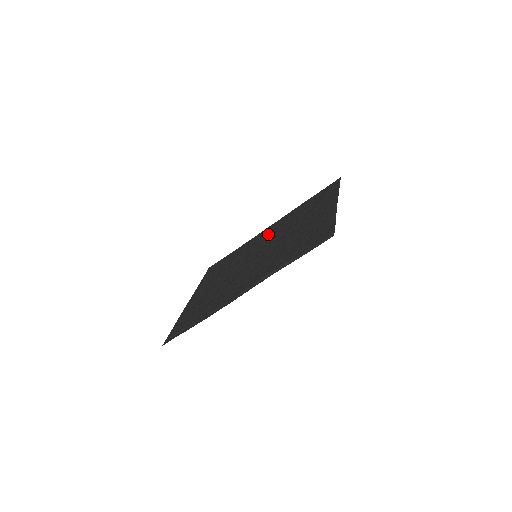
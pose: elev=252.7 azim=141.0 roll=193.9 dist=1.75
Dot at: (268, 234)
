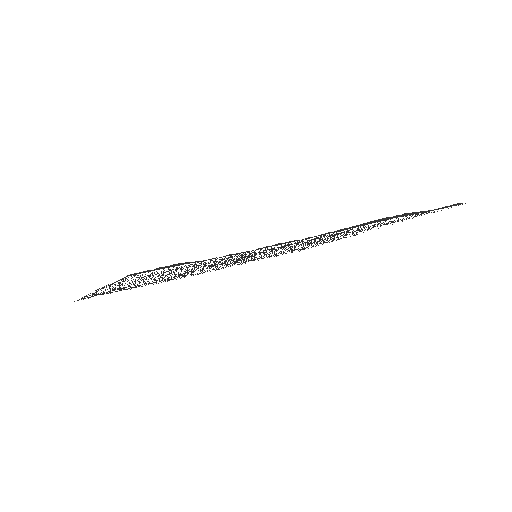
Dot at: (232, 264)
